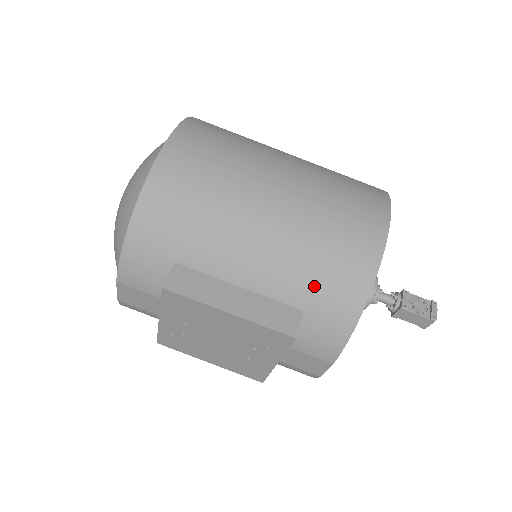
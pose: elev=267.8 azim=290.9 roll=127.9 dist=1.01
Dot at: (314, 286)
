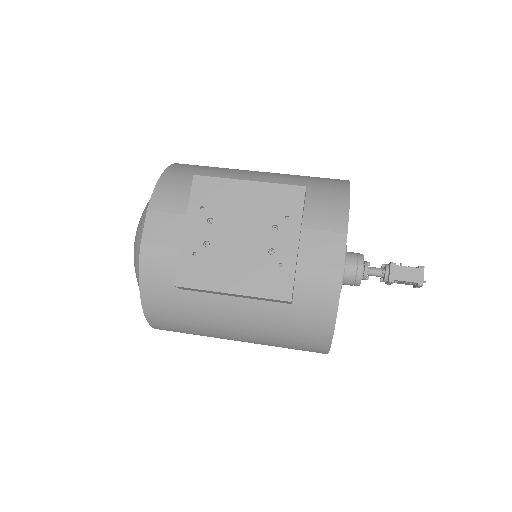
Dot at: (308, 184)
